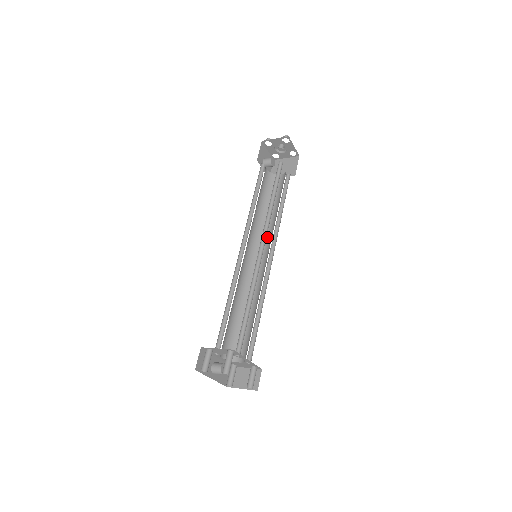
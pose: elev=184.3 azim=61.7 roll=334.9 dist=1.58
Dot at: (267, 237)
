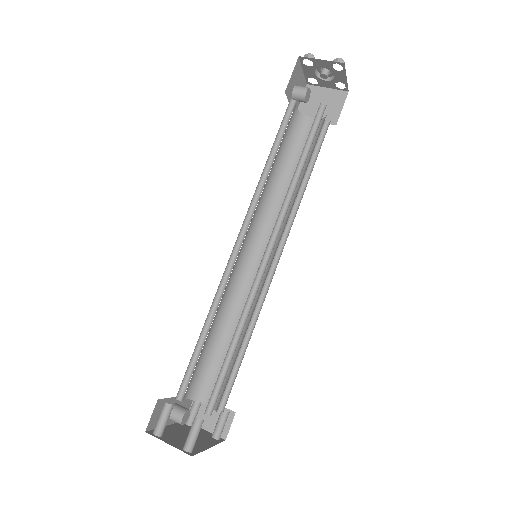
Dot at: occluded
